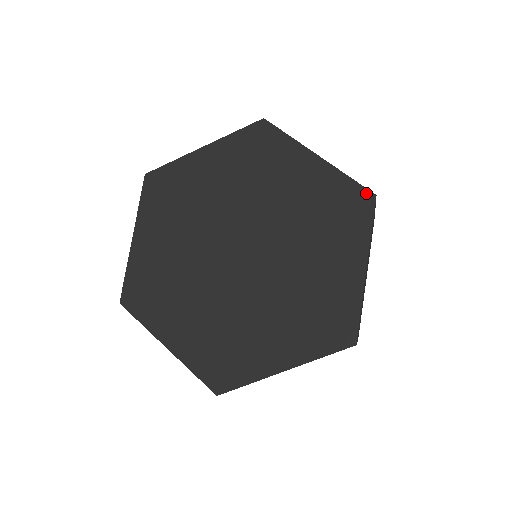
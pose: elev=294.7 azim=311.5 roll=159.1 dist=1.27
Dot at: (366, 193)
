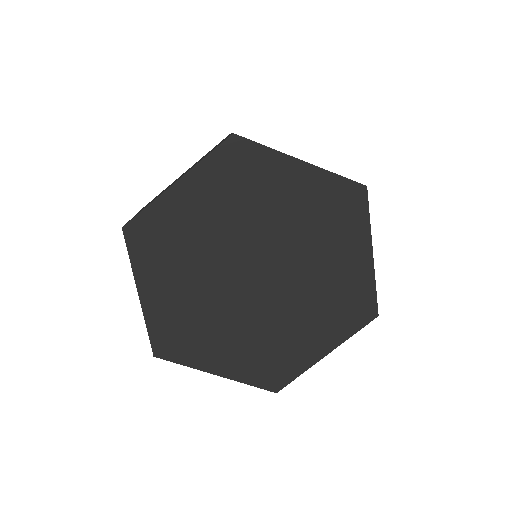
Dot at: (374, 309)
